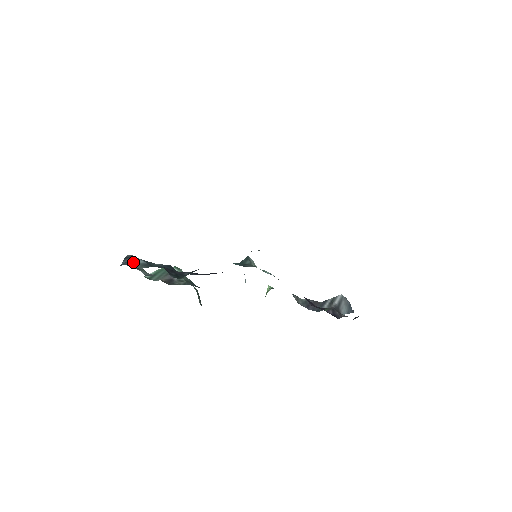
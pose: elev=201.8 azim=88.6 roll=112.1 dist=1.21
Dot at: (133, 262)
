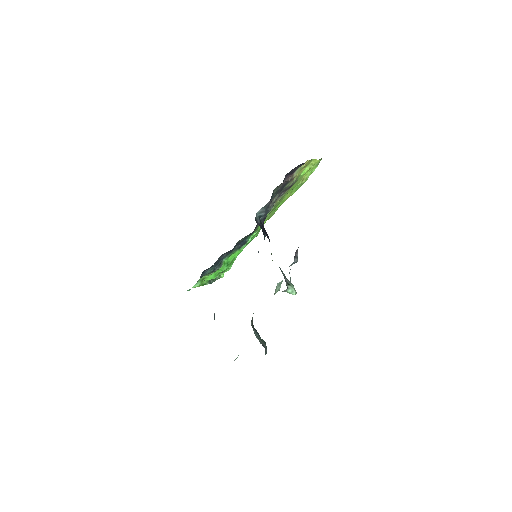
Dot at: occluded
